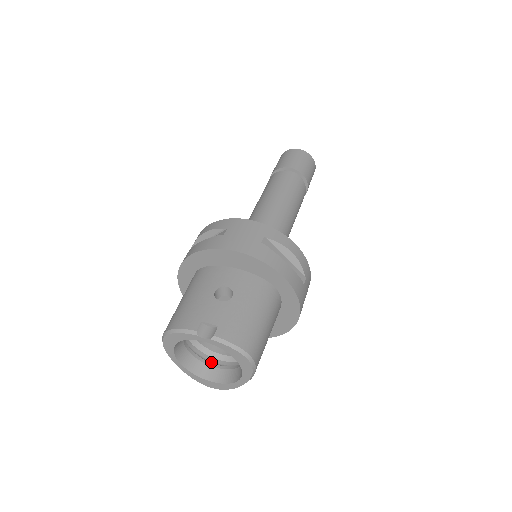
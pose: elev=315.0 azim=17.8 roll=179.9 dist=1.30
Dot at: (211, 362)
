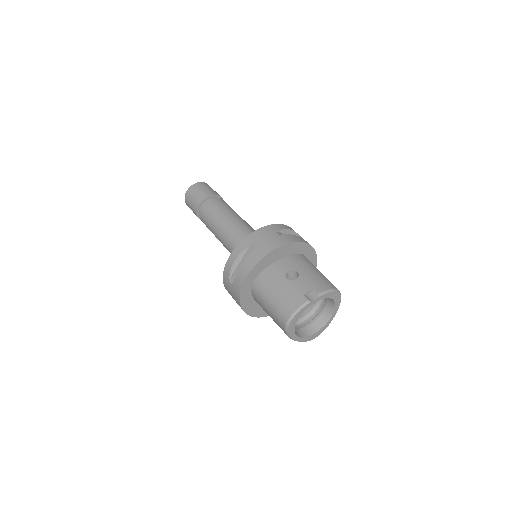
Dot at: (303, 325)
